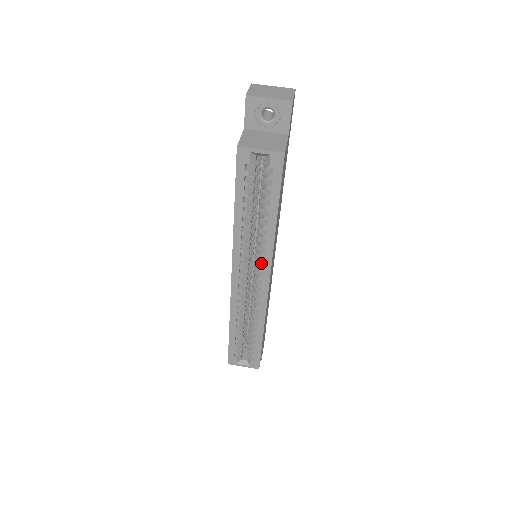
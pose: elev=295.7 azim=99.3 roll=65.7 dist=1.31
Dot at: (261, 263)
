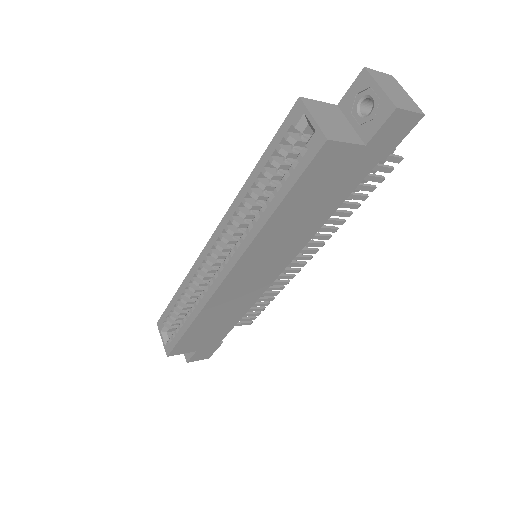
Dot at: (234, 248)
